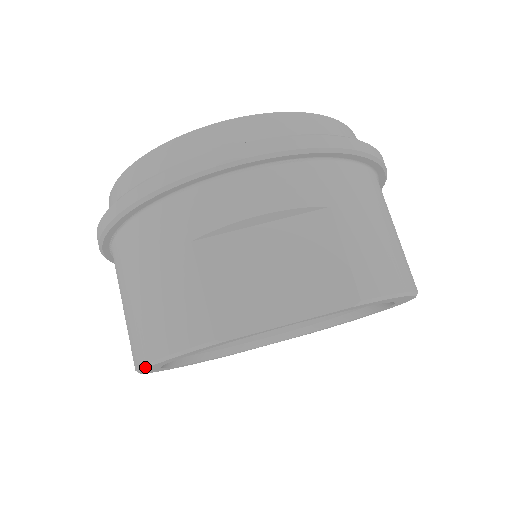
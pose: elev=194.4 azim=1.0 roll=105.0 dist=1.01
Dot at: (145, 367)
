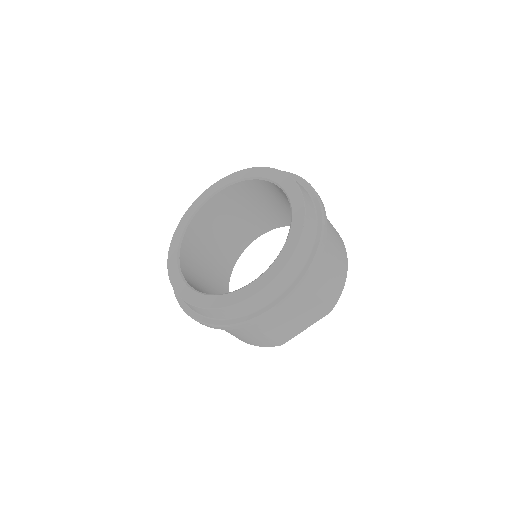
Dot at: occluded
